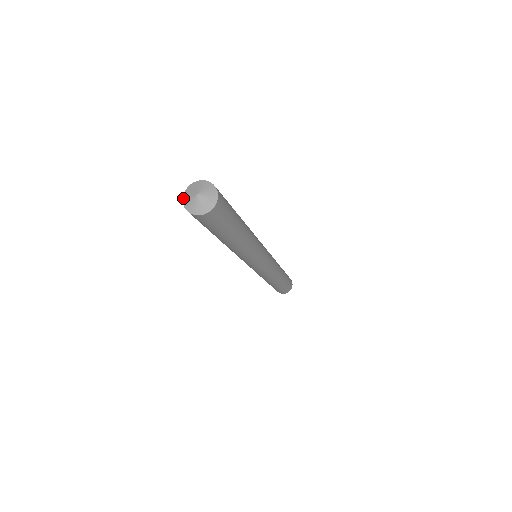
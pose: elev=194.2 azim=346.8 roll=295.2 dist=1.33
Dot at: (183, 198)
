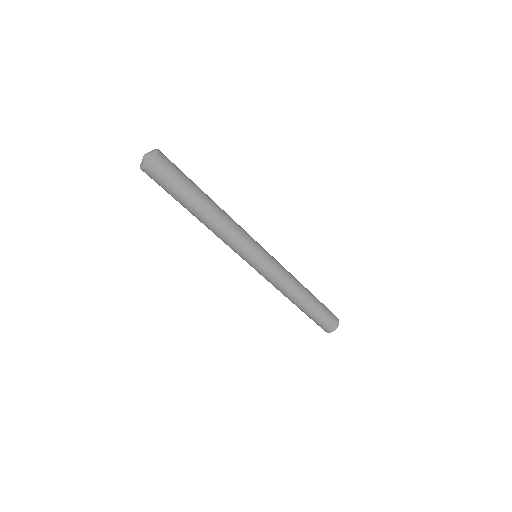
Dot at: (140, 167)
